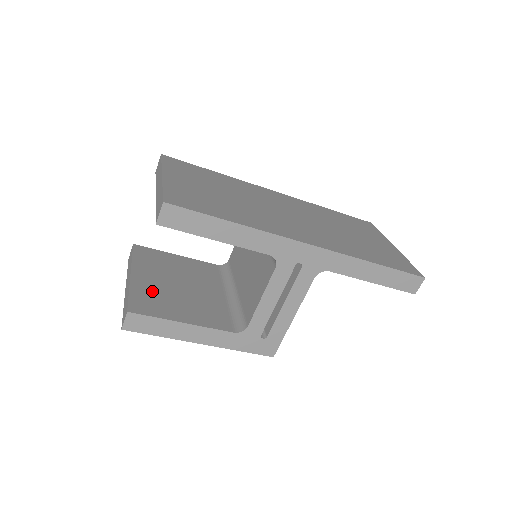
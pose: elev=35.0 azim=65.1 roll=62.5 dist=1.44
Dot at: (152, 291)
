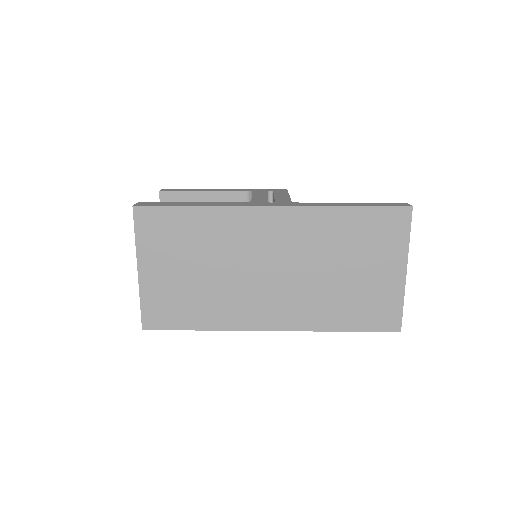
Dot at: occluded
